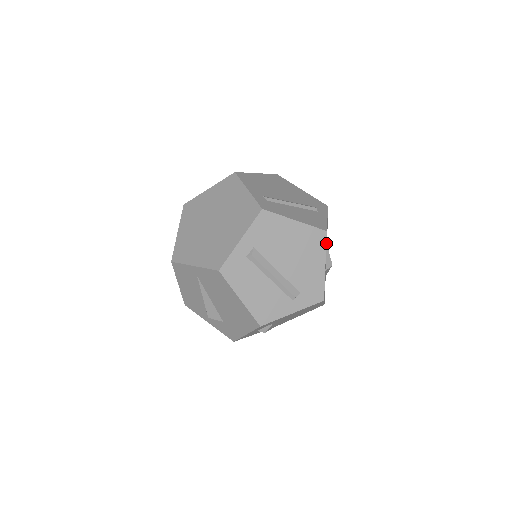
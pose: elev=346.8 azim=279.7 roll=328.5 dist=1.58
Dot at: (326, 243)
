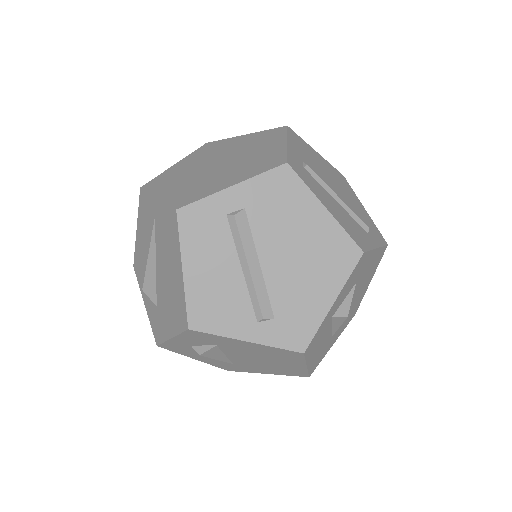
Dot at: (355, 279)
